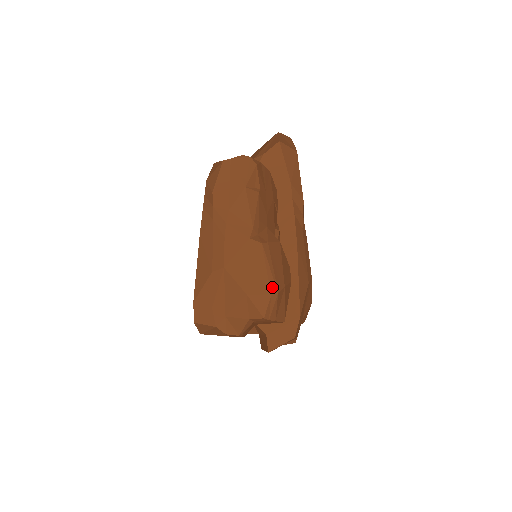
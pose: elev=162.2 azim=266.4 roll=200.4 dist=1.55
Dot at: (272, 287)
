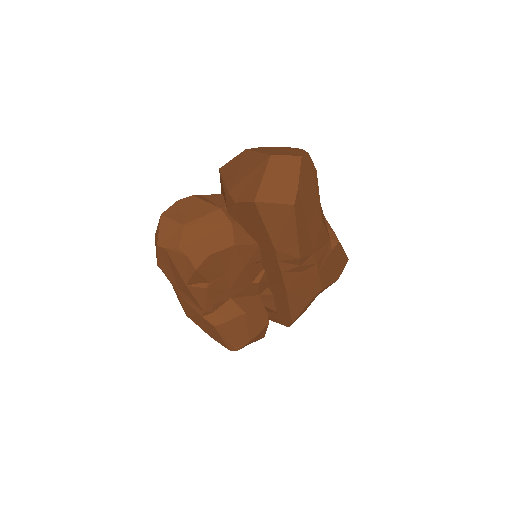
Dot at: (230, 348)
